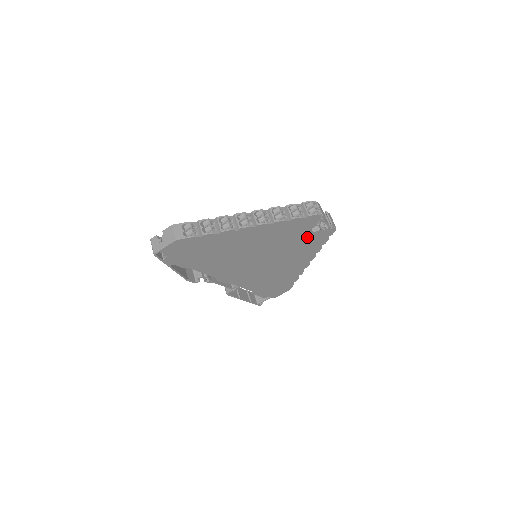
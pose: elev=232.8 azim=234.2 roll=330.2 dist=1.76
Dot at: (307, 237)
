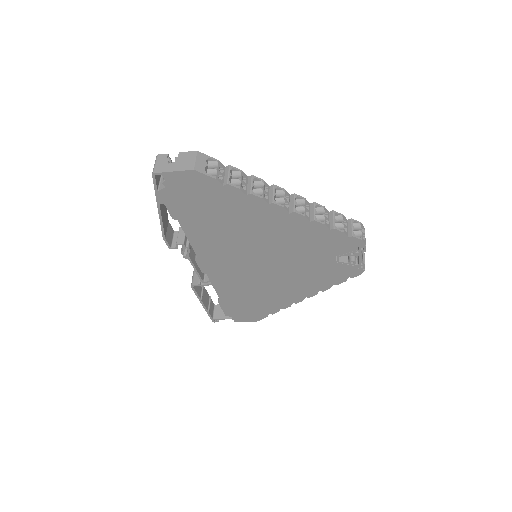
Dot at: (328, 264)
